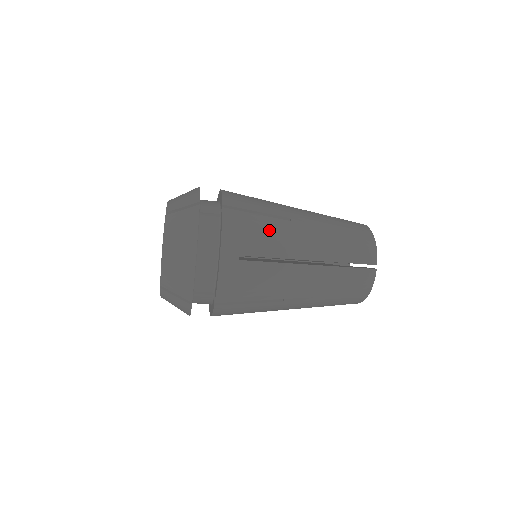
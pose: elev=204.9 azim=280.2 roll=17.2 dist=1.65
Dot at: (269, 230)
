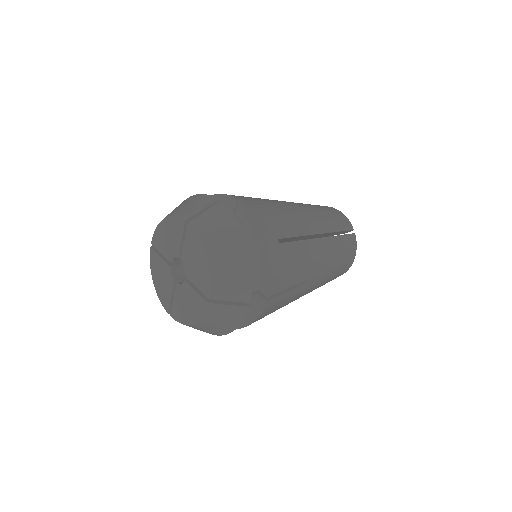
Dot at: (290, 300)
